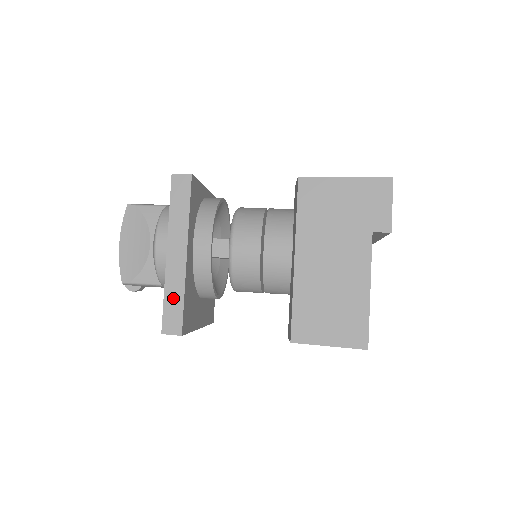
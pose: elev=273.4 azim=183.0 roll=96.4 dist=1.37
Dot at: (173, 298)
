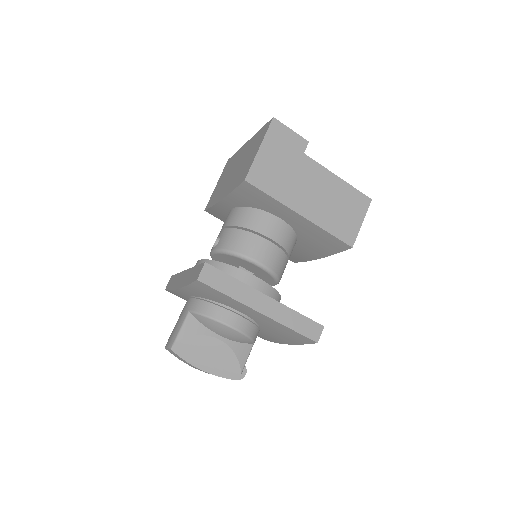
Dot at: (296, 322)
